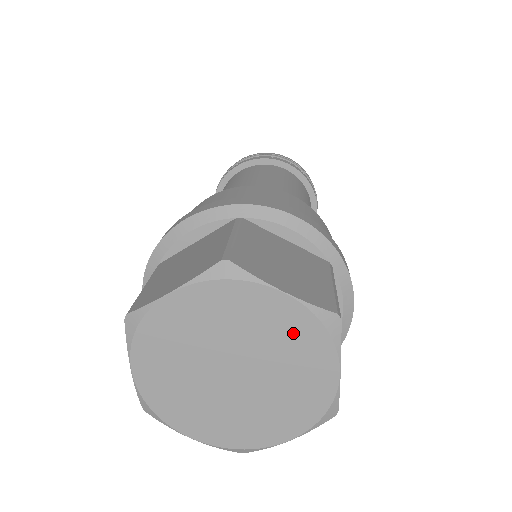
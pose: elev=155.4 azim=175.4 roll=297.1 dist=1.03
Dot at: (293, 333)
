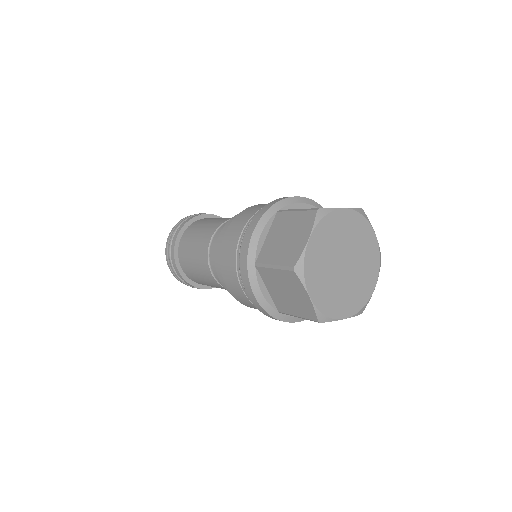
Dot at: (355, 226)
